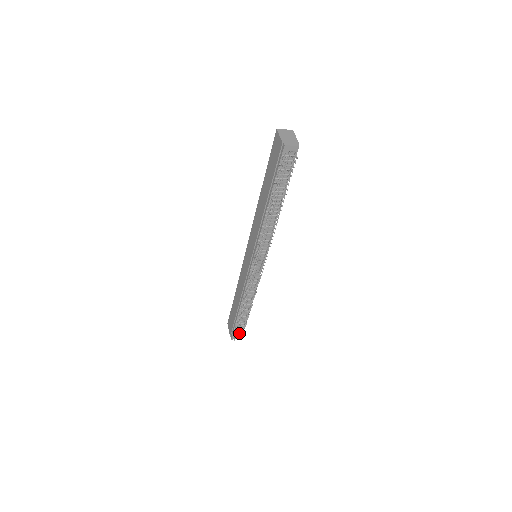
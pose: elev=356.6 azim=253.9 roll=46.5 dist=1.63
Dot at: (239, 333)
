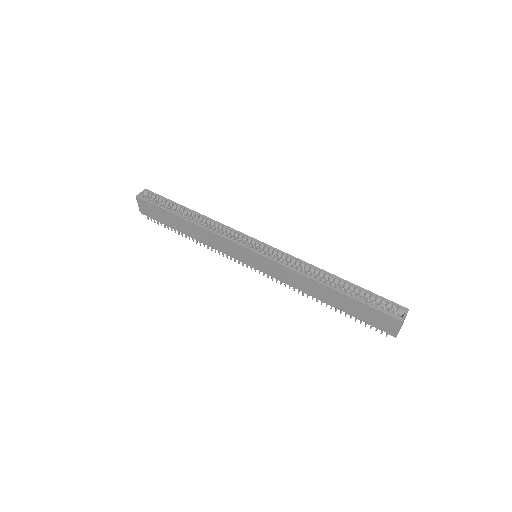
Dot at: occluded
